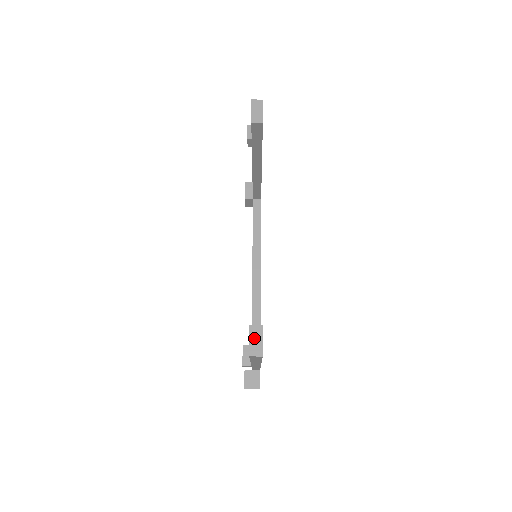
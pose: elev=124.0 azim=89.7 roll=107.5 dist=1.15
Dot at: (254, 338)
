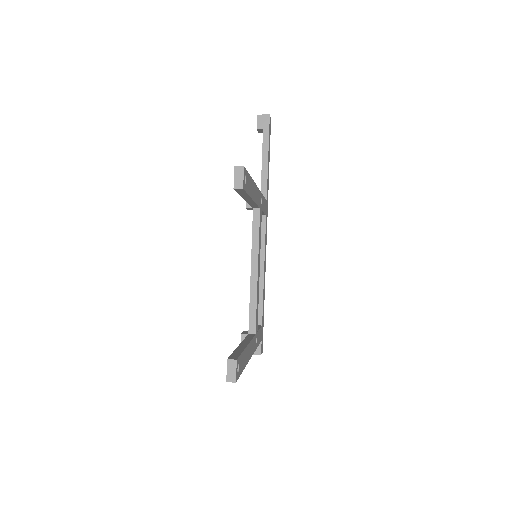
Dot at: (230, 369)
